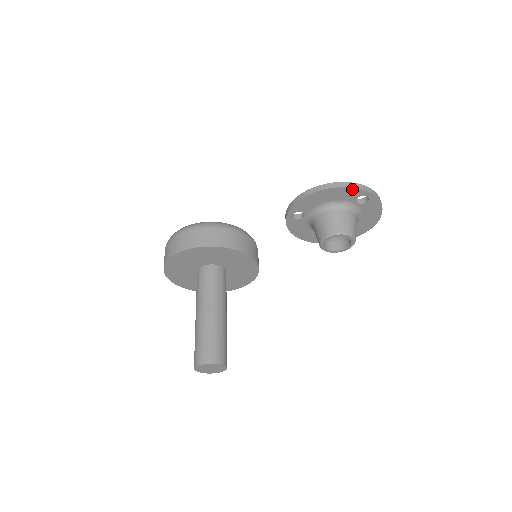
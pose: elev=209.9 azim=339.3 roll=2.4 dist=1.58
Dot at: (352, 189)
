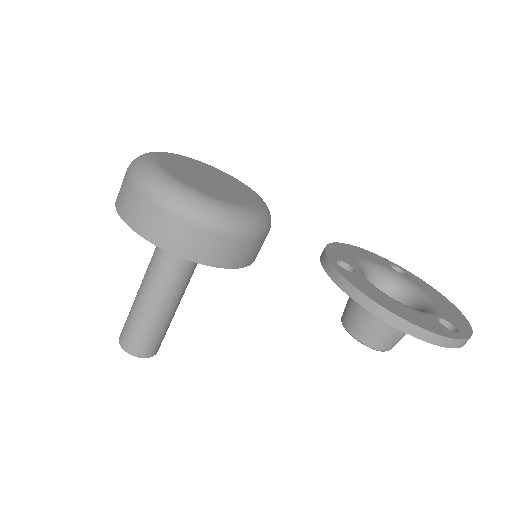
Dot at: (433, 342)
